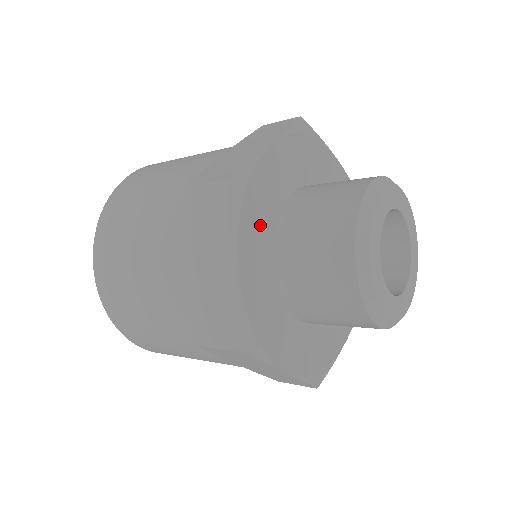
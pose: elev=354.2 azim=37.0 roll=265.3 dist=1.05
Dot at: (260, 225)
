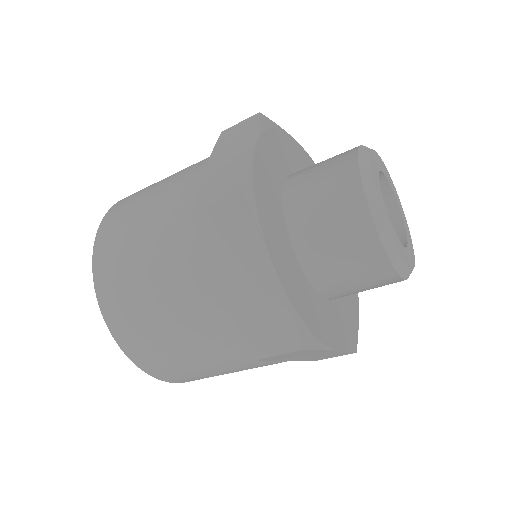
Dot at: (275, 228)
